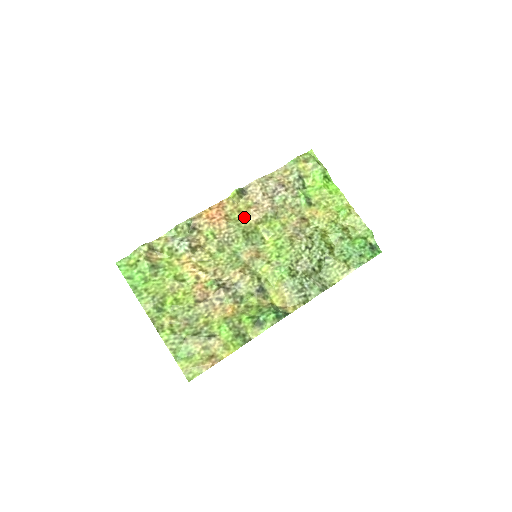
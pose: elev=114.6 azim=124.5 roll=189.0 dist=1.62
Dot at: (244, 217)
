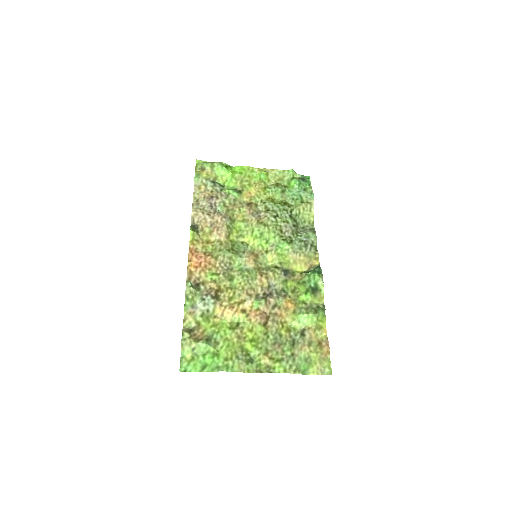
Dot at: (216, 242)
